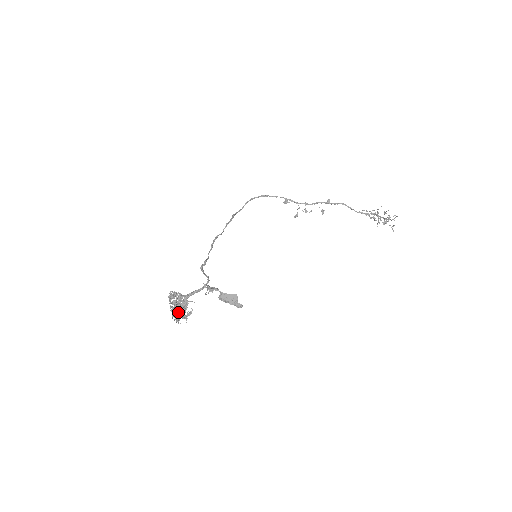
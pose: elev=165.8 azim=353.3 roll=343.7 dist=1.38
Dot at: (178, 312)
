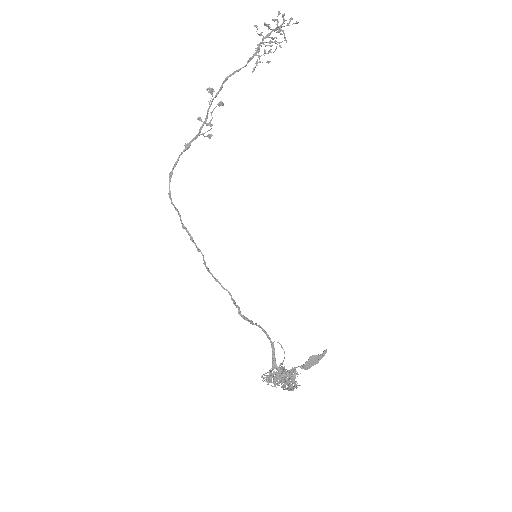
Dot at: (288, 384)
